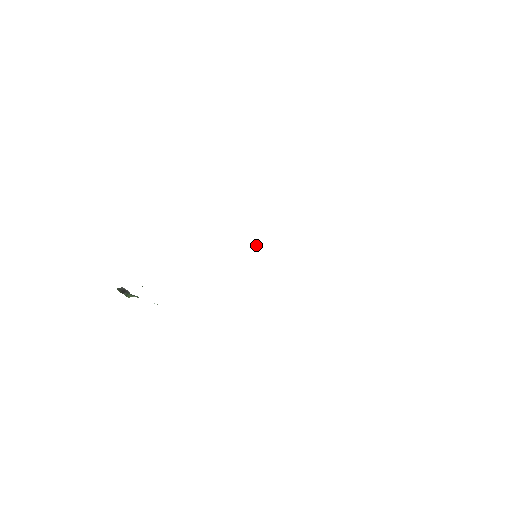
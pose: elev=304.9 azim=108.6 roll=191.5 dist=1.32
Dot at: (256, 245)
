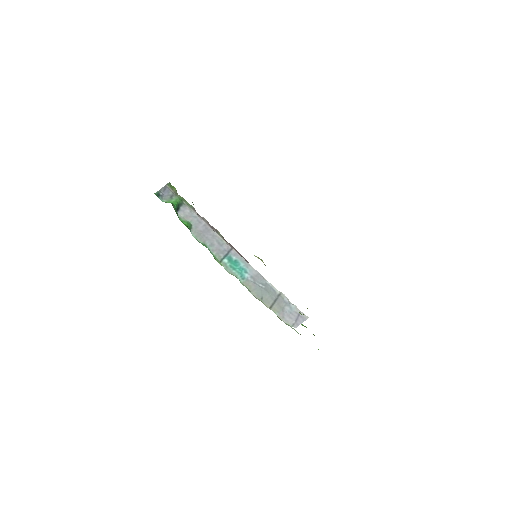
Dot at: occluded
